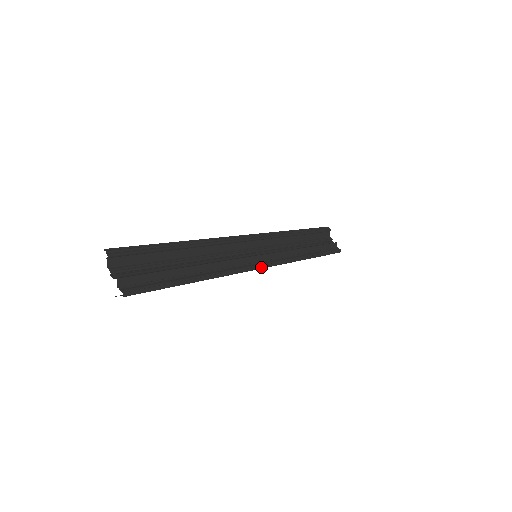
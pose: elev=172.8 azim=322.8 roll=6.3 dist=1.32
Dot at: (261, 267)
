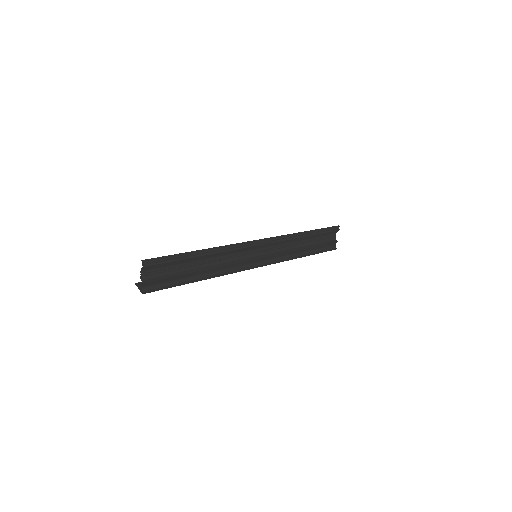
Dot at: occluded
